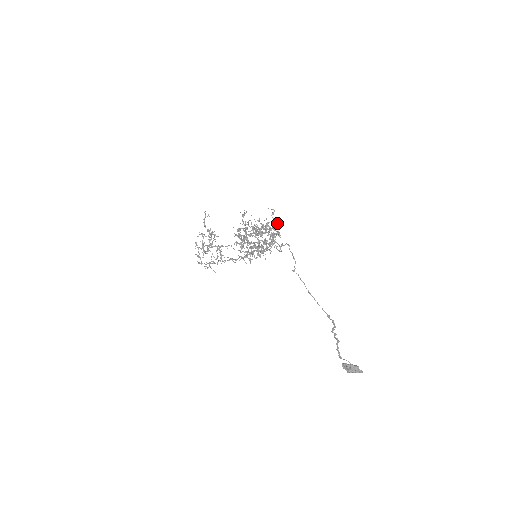
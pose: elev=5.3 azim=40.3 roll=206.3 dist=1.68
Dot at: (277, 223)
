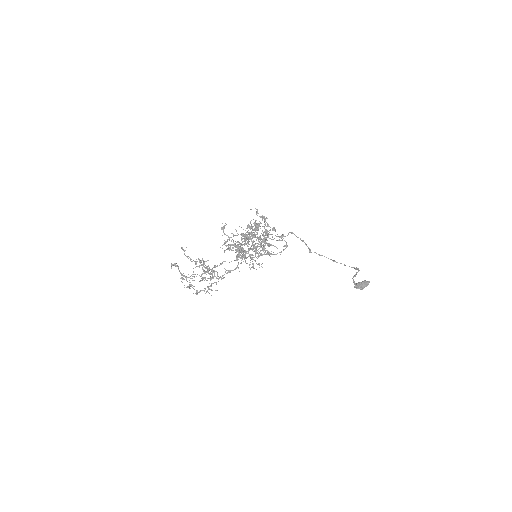
Dot at: (265, 218)
